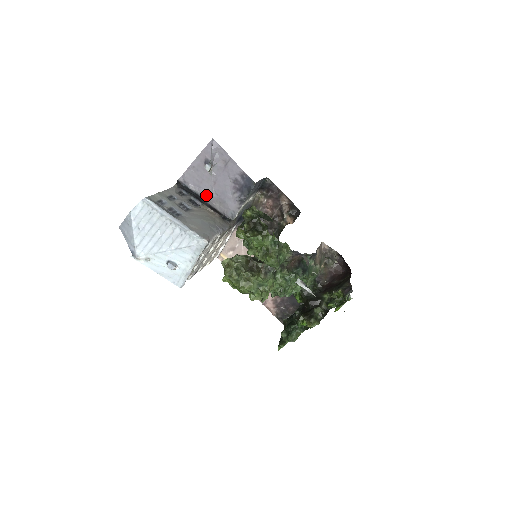
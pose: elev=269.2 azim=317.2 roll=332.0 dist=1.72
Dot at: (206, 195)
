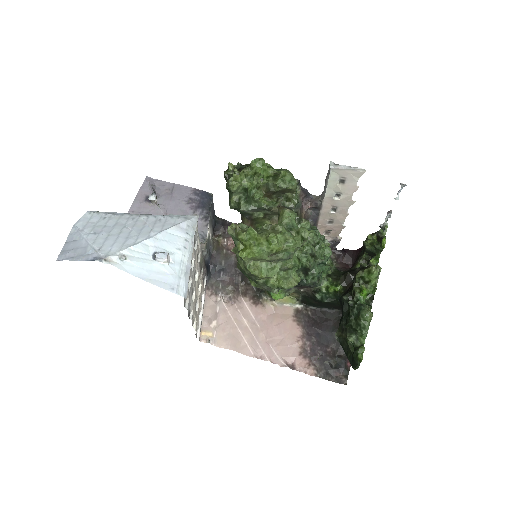
Dot at: occluded
